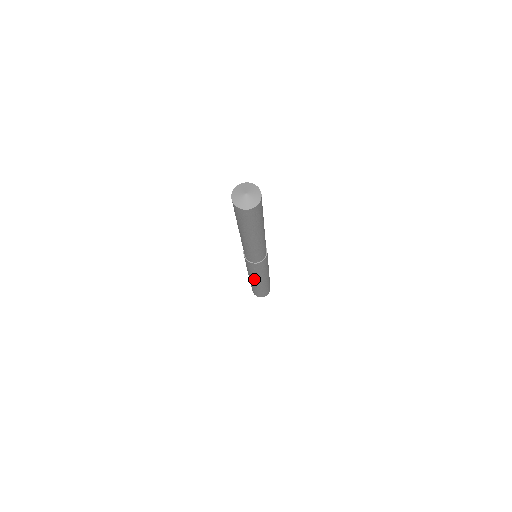
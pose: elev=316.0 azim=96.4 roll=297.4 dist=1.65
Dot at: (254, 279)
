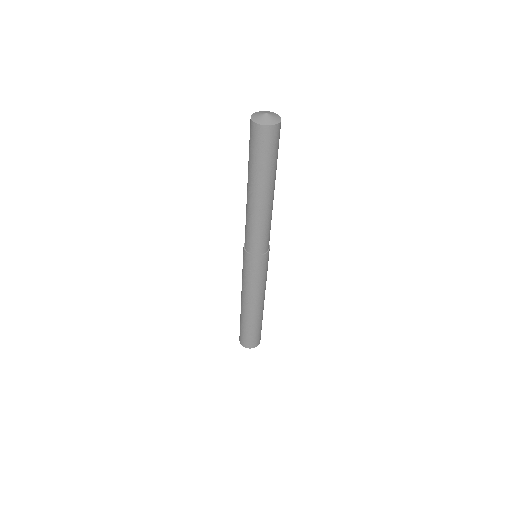
Dot at: (243, 294)
